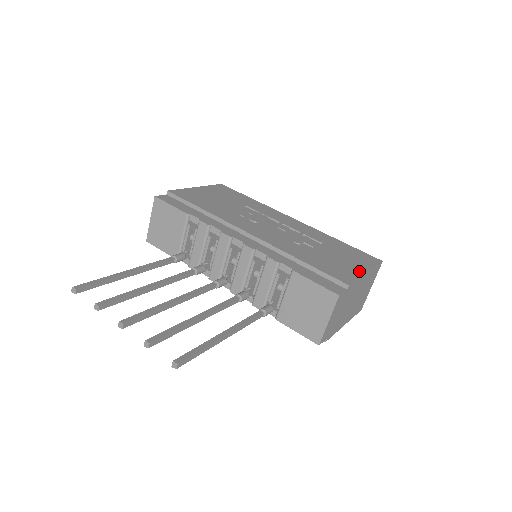
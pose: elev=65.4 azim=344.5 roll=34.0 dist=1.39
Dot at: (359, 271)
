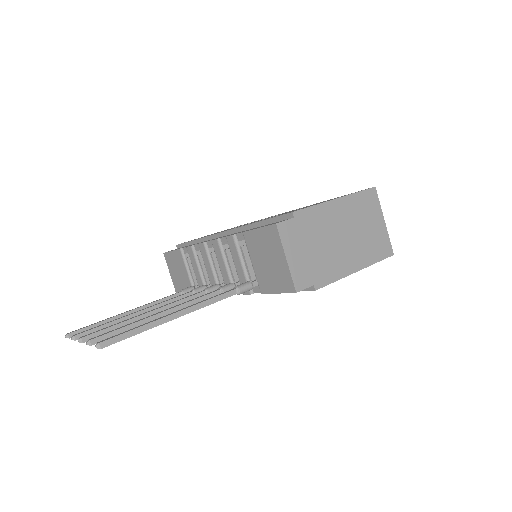
Dot at: occluded
